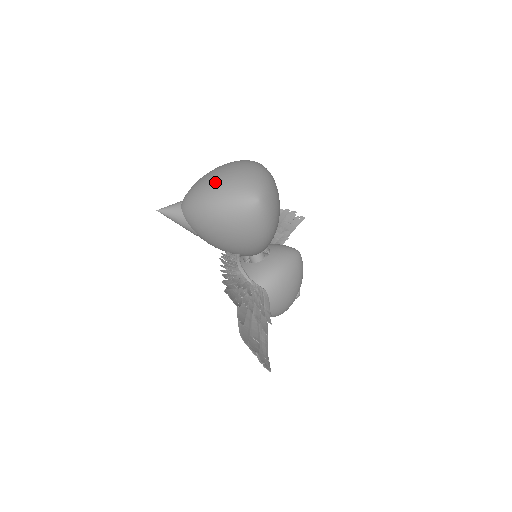
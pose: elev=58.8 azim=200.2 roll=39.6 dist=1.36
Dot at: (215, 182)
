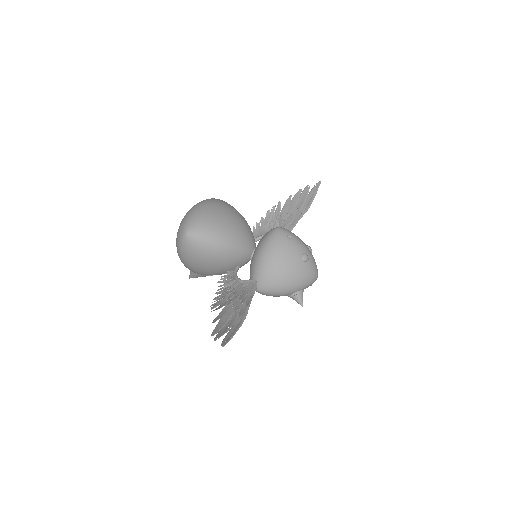
Dot at: occluded
